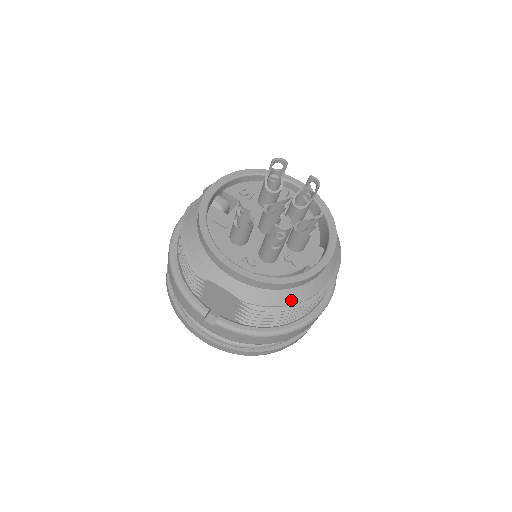
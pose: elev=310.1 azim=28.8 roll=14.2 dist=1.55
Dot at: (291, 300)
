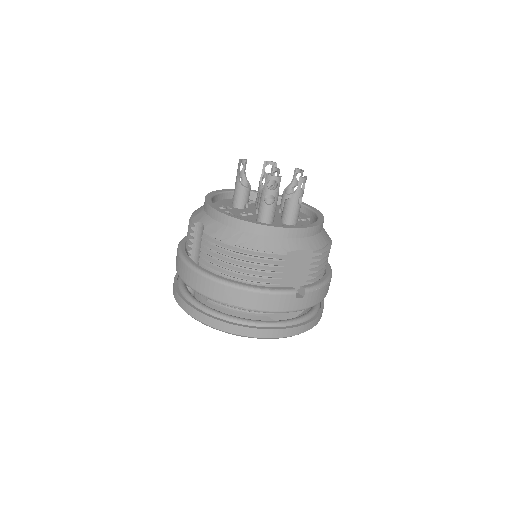
Dot at: (327, 237)
